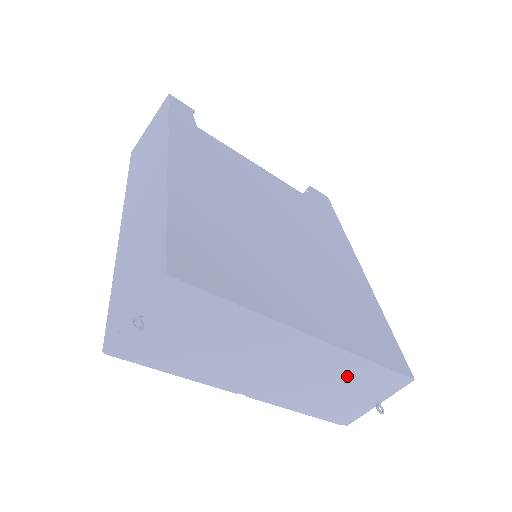
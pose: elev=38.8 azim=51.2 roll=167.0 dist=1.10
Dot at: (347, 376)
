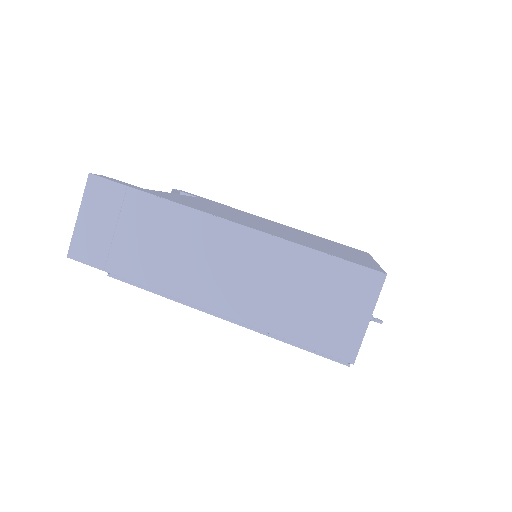
Dot at: occluded
